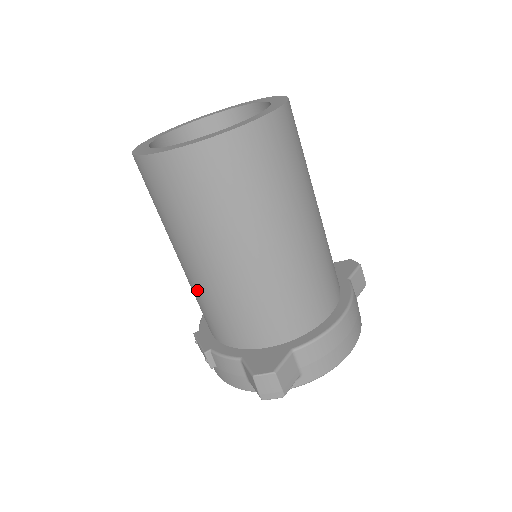
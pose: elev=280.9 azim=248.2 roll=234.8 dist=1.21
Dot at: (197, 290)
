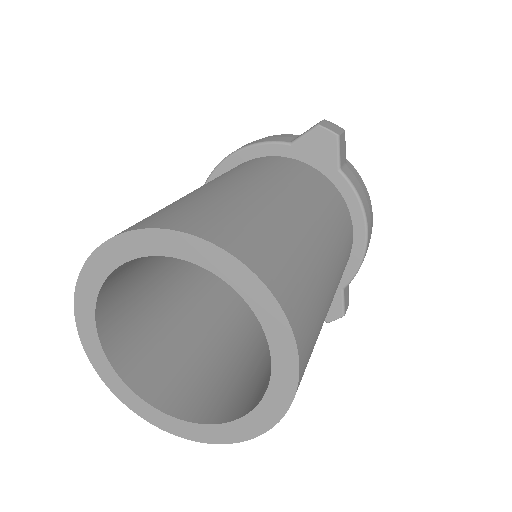
Dot at: occluded
